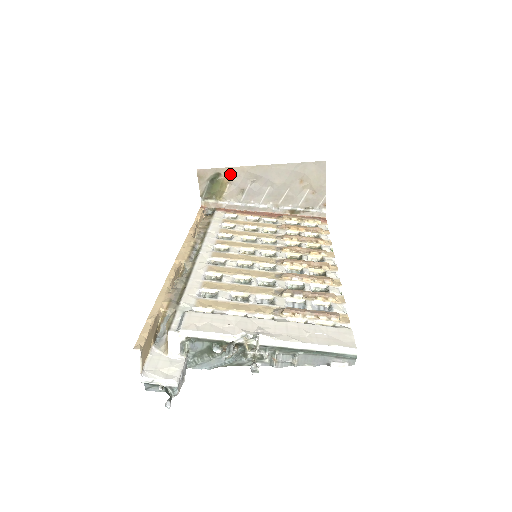
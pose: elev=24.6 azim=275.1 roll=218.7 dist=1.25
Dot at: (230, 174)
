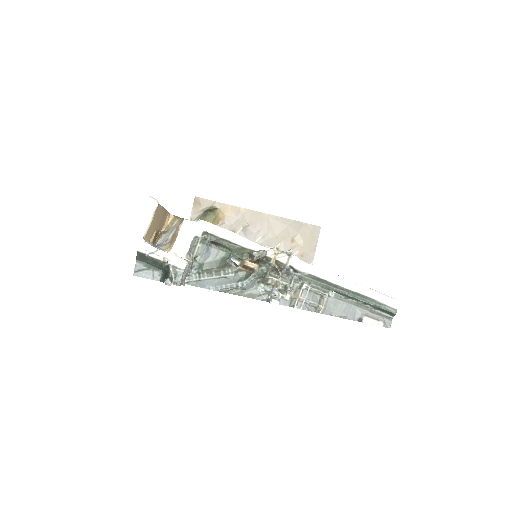
Dot at: (226, 211)
